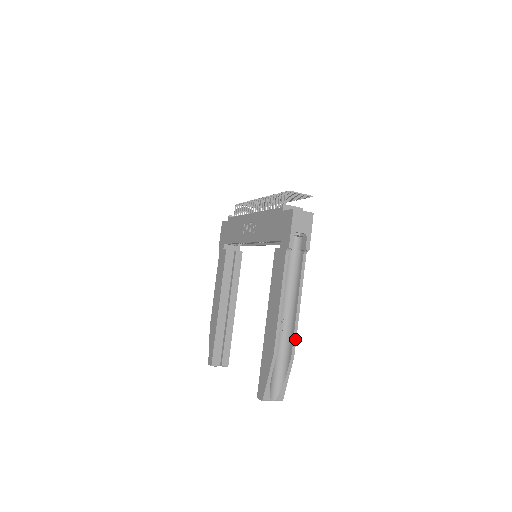
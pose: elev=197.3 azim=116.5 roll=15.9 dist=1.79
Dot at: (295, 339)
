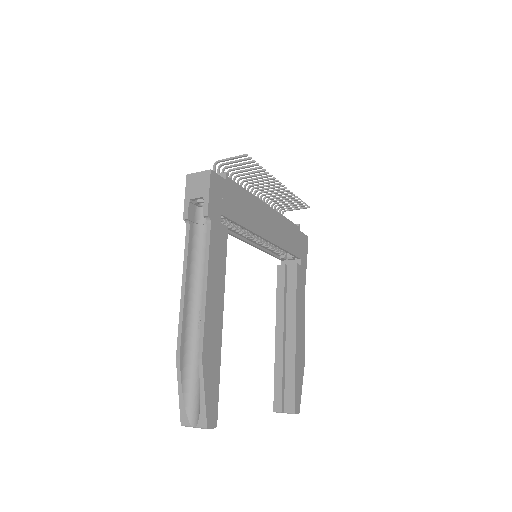
Dot at: (202, 335)
